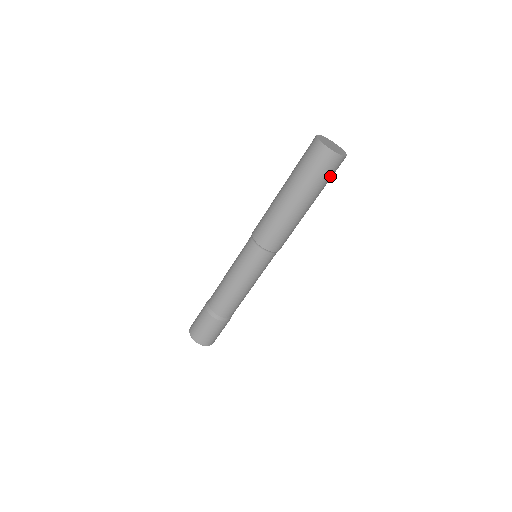
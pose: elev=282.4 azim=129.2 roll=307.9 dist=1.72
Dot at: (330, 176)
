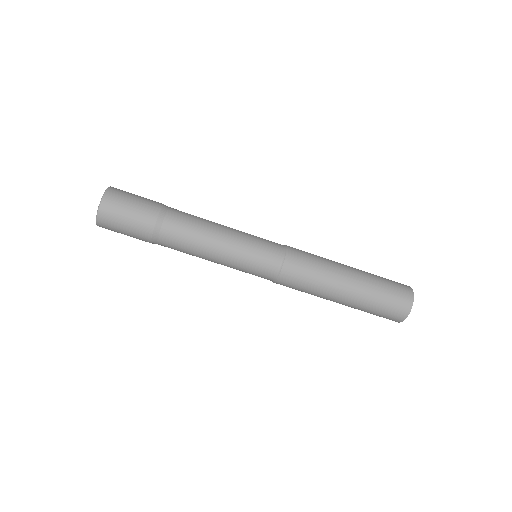
Dot at: (388, 300)
